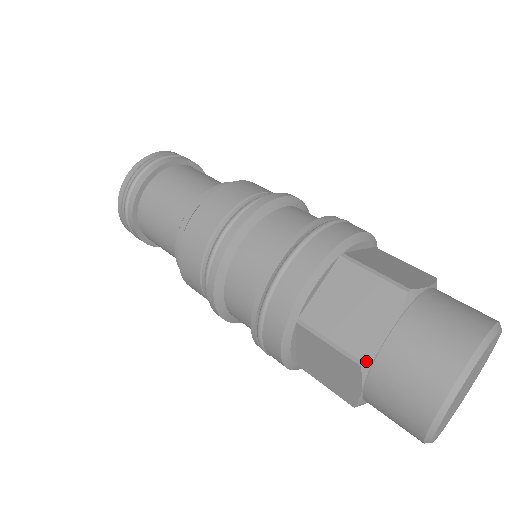
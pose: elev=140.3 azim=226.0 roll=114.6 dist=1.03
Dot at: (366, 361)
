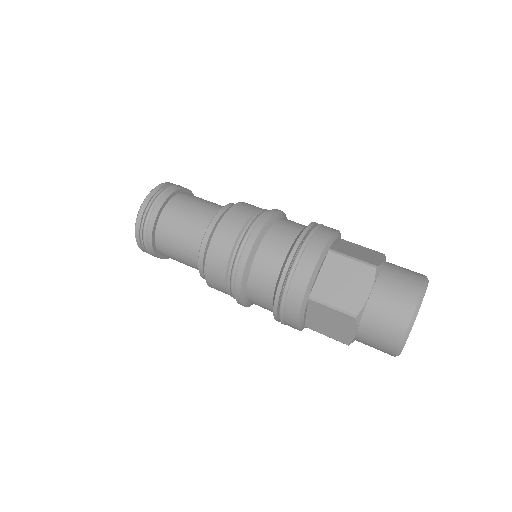
Dot at: (359, 315)
